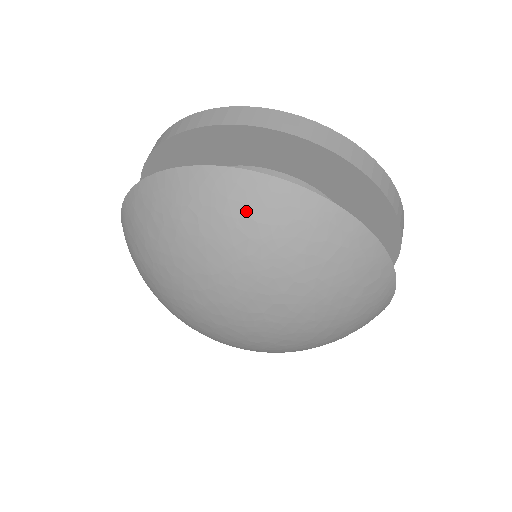
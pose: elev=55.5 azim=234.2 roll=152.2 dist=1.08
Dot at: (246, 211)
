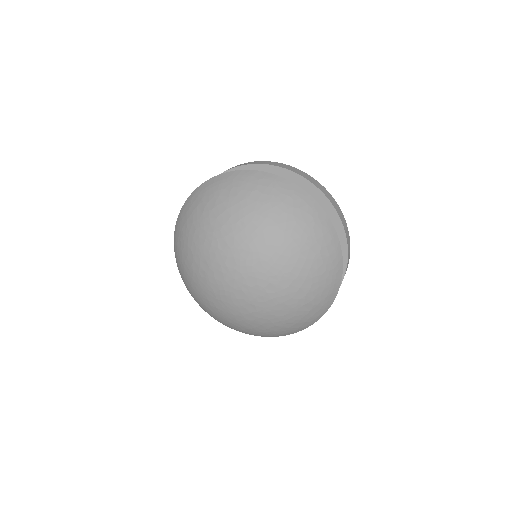
Dot at: (257, 188)
